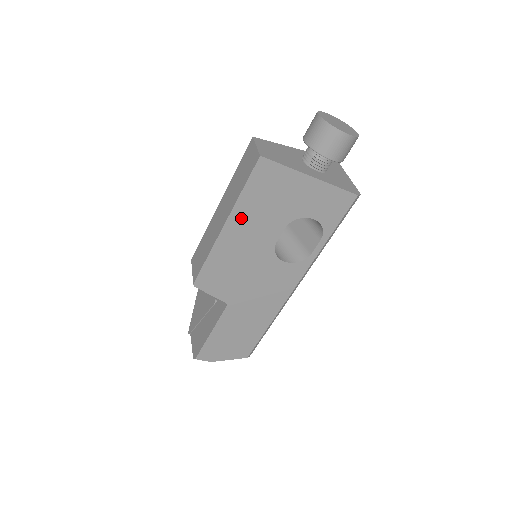
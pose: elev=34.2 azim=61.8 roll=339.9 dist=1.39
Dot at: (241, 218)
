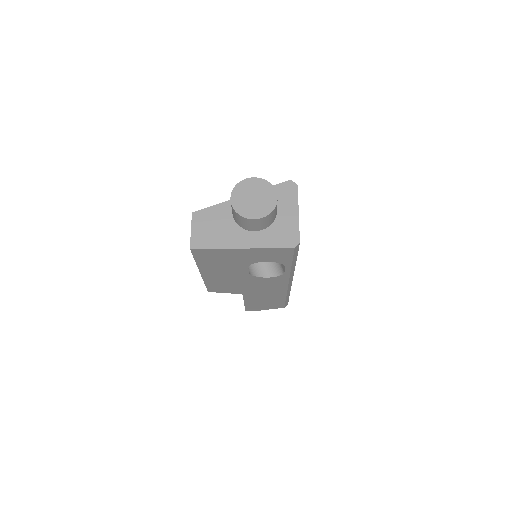
Dot at: (209, 269)
